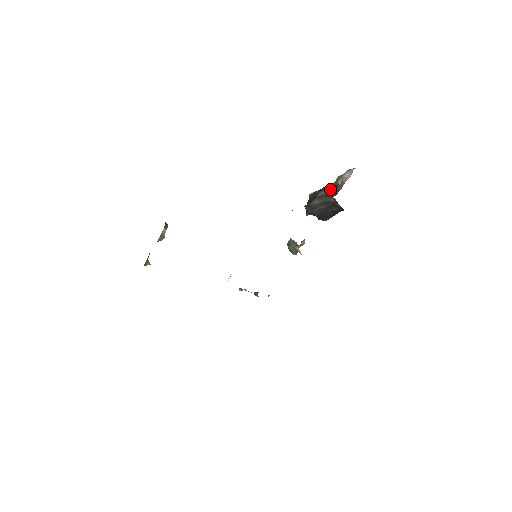
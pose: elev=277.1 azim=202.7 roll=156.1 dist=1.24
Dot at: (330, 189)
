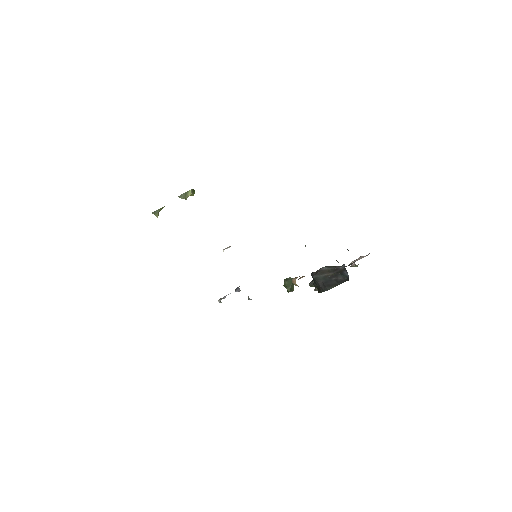
Dot at: occluded
